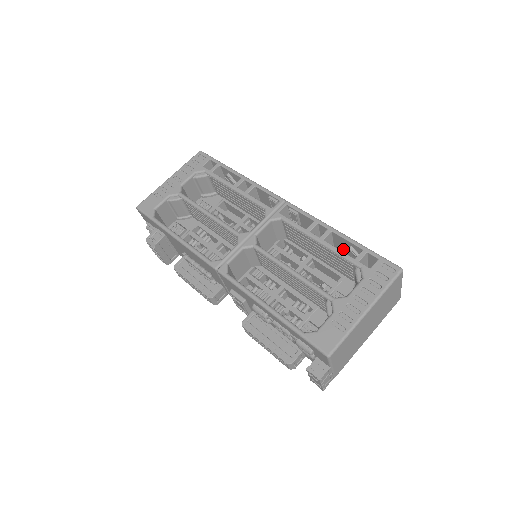
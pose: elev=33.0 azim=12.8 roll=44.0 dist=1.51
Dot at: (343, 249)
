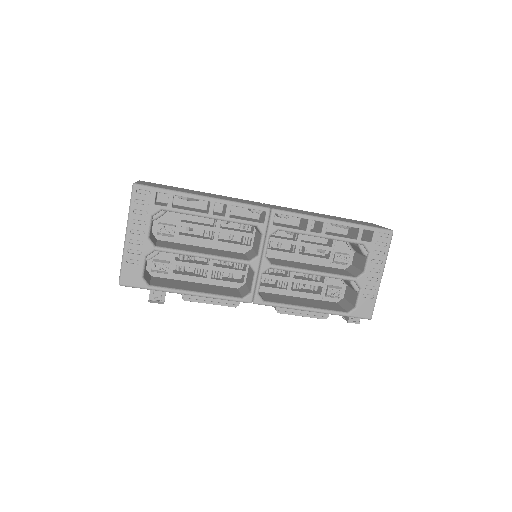
Dot at: occluded
